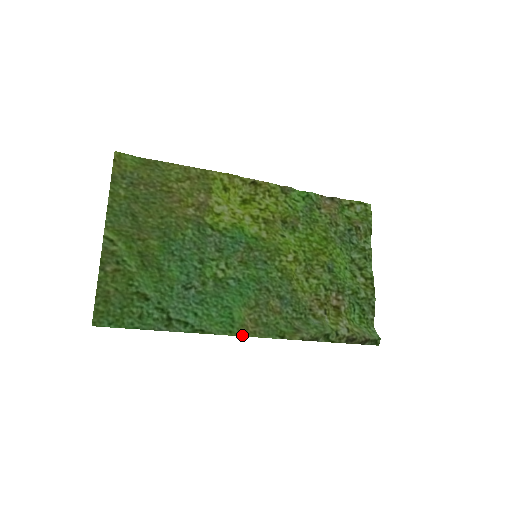
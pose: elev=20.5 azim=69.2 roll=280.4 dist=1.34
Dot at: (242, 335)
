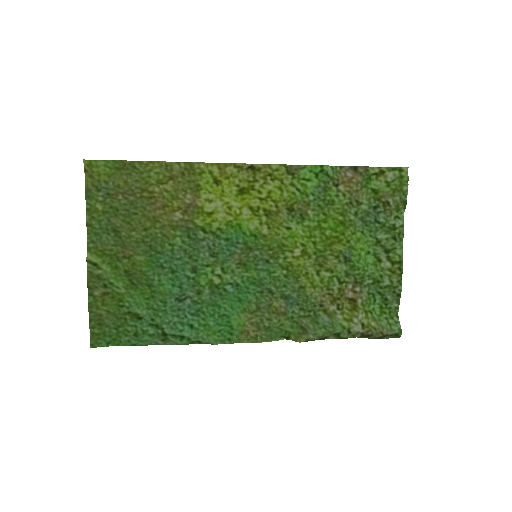
Dot at: (242, 342)
